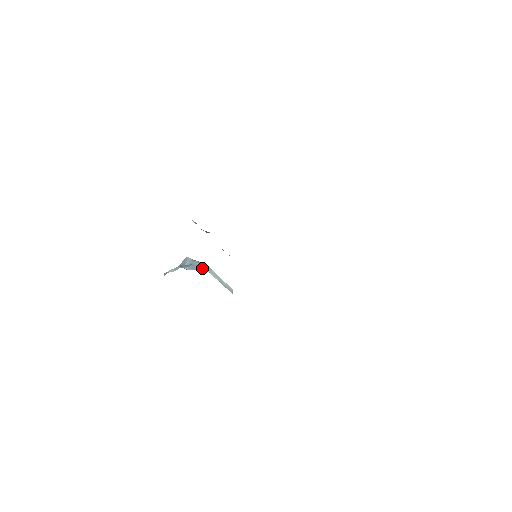
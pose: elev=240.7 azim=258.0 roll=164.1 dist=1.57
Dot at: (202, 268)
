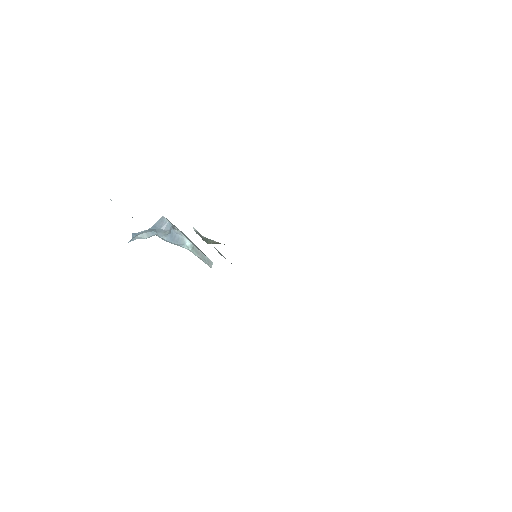
Dot at: (184, 245)
